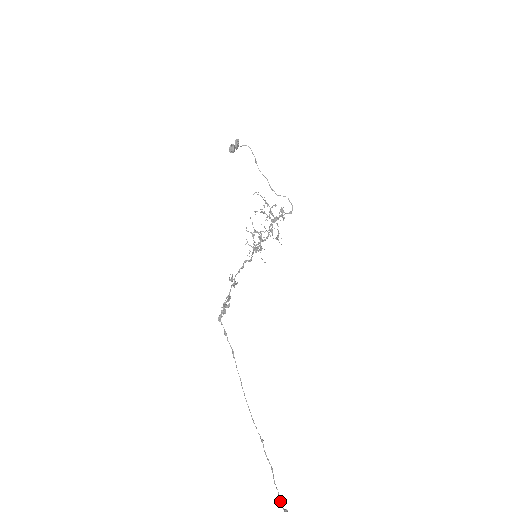
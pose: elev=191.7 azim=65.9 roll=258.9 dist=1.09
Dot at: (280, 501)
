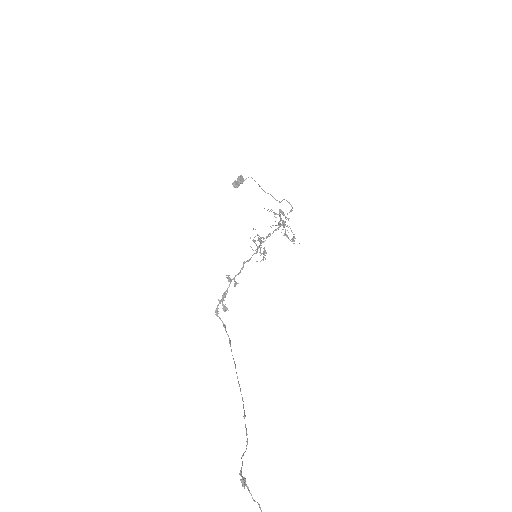
Dot at: (240, 470)
